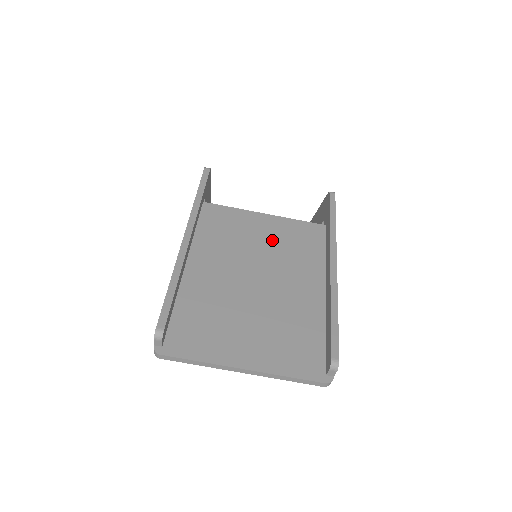
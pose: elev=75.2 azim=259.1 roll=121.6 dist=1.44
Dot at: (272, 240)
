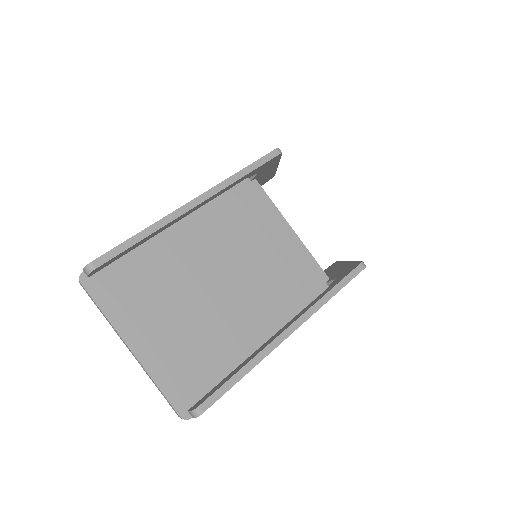
Dot at: (268, 262)
